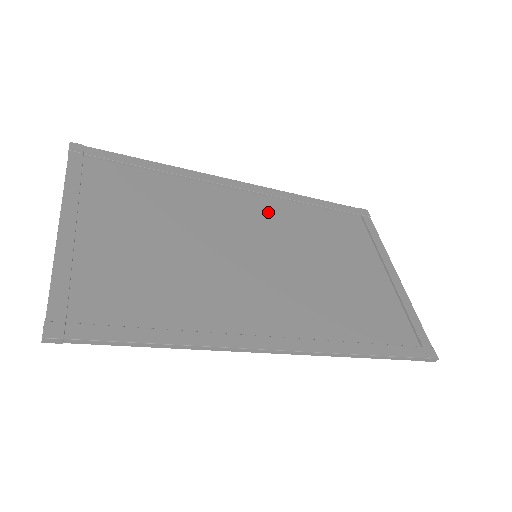
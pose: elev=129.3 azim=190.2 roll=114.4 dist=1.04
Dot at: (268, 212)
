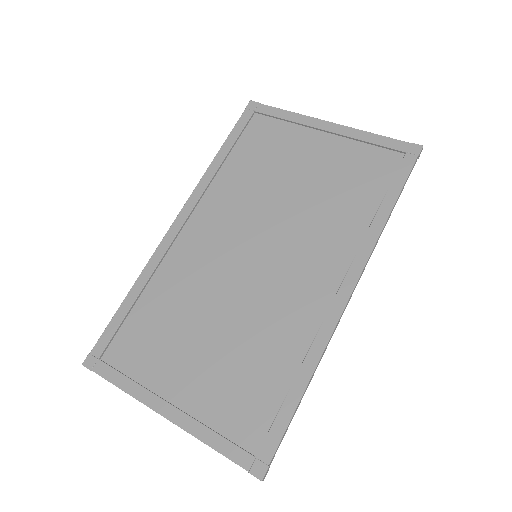
Dot at: (216, 213)
